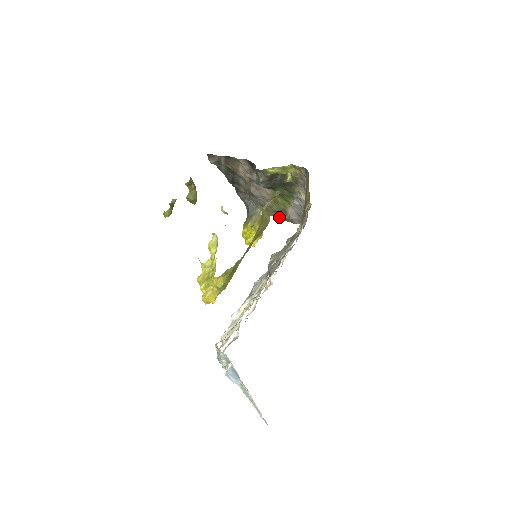
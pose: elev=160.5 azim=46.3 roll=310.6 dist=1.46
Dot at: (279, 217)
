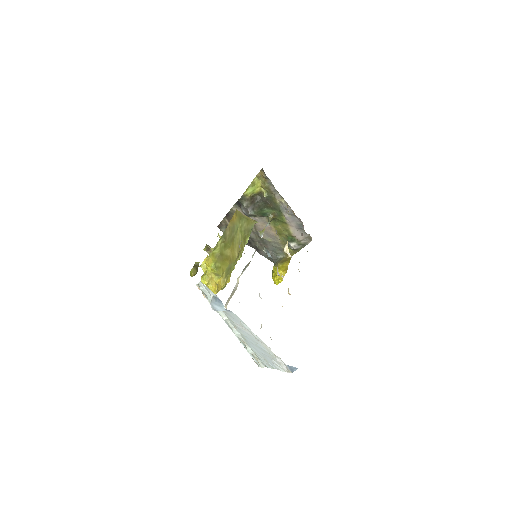
Dot at: (291, 246)
